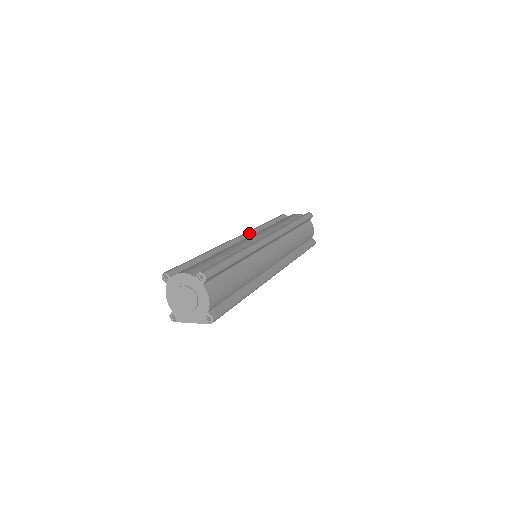
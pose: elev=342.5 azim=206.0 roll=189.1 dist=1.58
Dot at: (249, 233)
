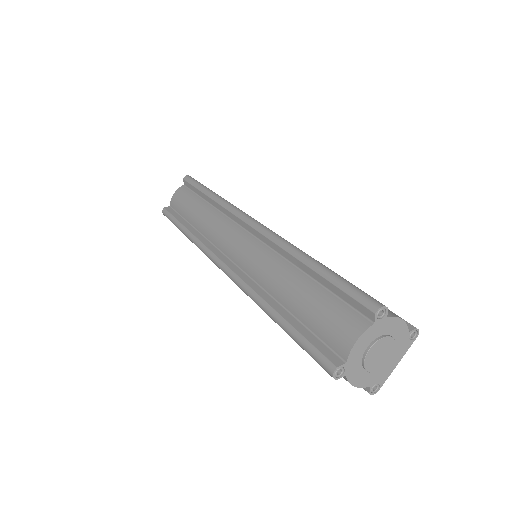
Dot at: (213, 251)
